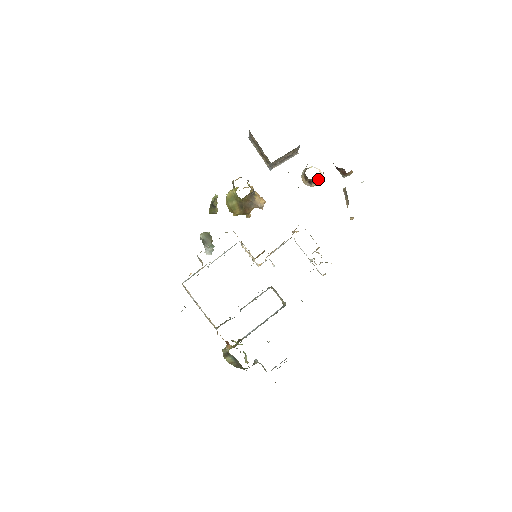
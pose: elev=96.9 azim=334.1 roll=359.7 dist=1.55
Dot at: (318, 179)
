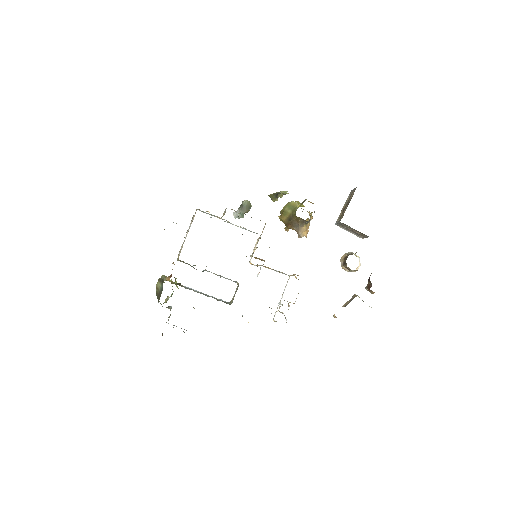
Dot at: occluded
